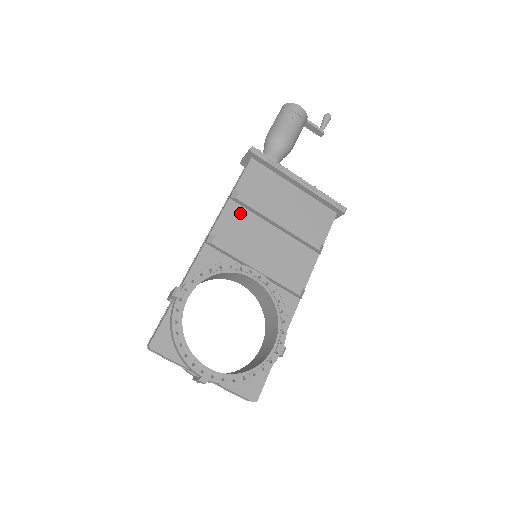
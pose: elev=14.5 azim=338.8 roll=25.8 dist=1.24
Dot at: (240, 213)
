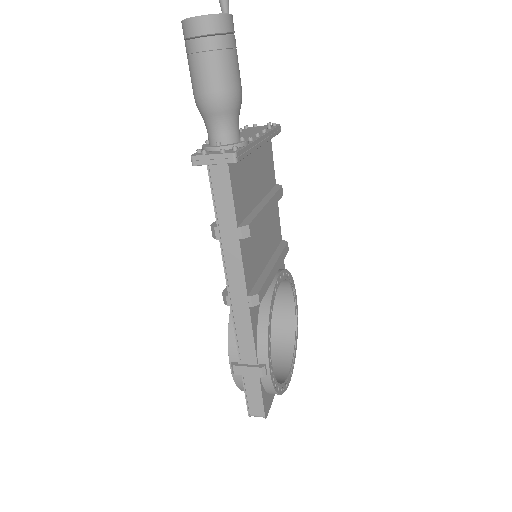
Dot at: (248, 241)
